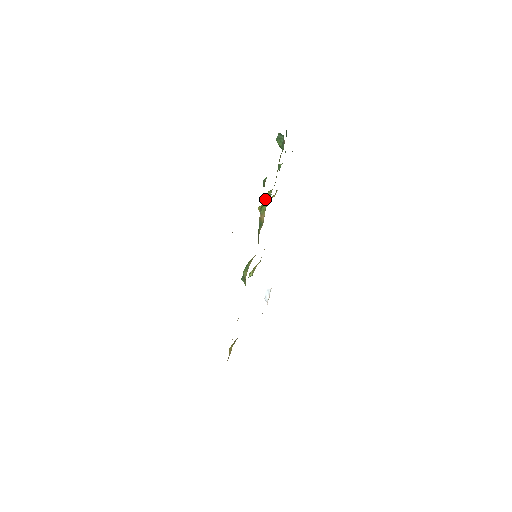
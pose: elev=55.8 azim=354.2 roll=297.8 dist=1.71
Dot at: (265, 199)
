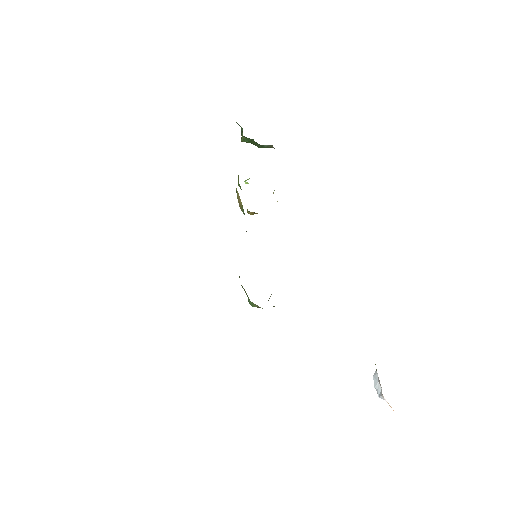
Dot at: (238, 183)
